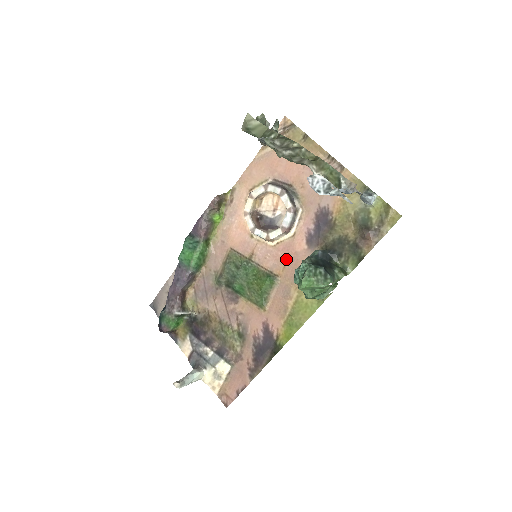
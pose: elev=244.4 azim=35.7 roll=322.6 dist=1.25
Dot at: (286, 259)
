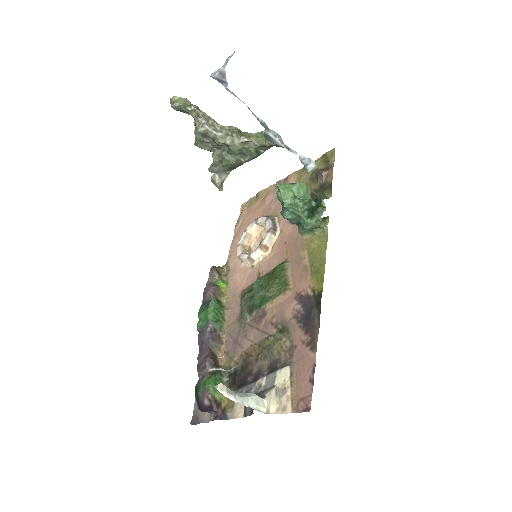
Dot at: (284, 247)
